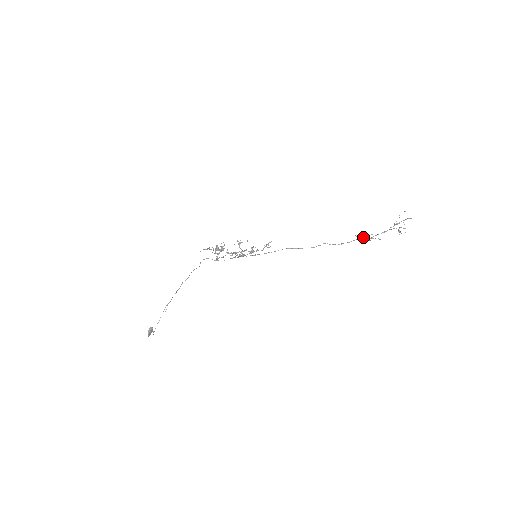
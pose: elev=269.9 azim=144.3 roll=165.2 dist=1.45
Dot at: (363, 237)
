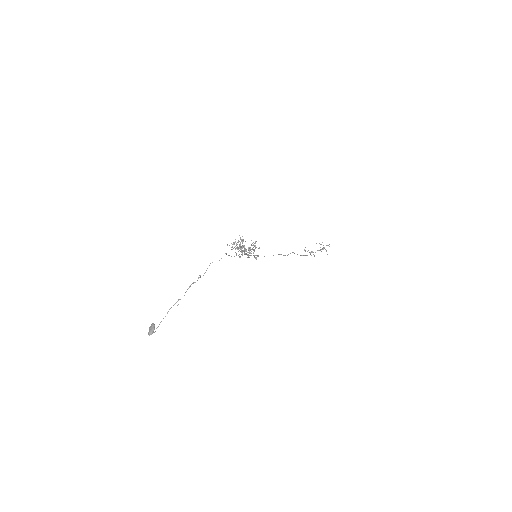
Dot at: occluded
